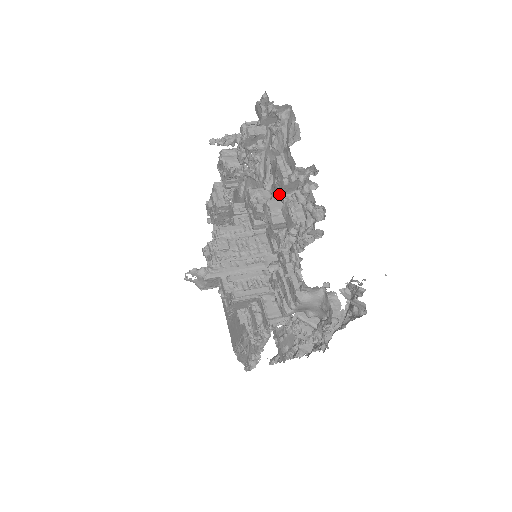
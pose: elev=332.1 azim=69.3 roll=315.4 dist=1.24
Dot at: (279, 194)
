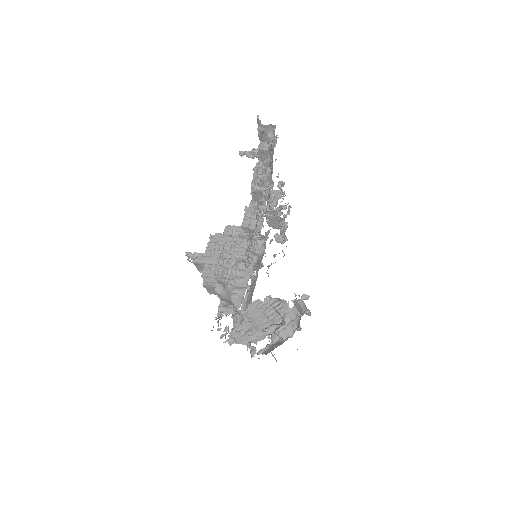
Dot at: (255, 202)
